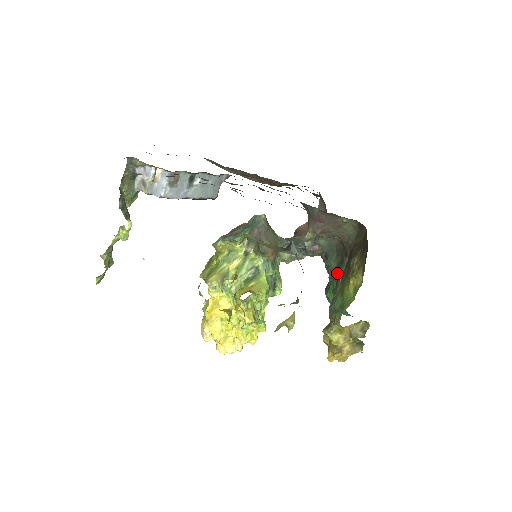
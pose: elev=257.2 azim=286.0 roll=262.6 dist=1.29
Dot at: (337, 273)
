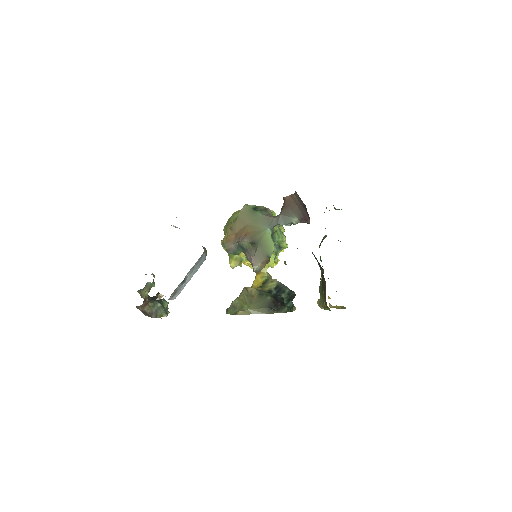
Dot at: (320, 268)
